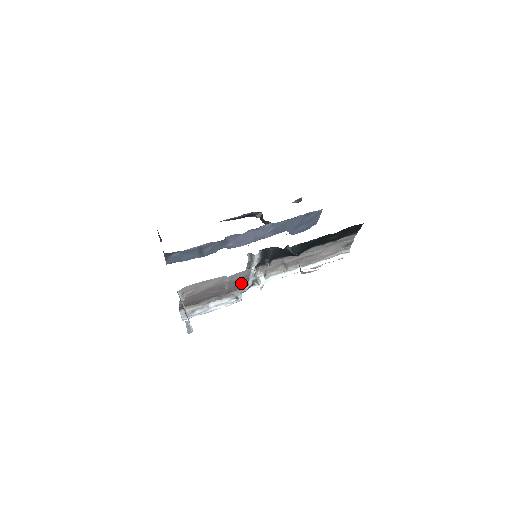
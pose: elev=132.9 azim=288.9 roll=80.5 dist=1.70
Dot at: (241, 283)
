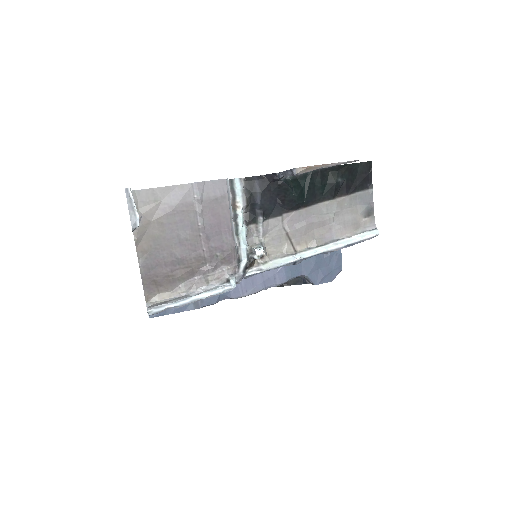
Dot at: (223, 226)
